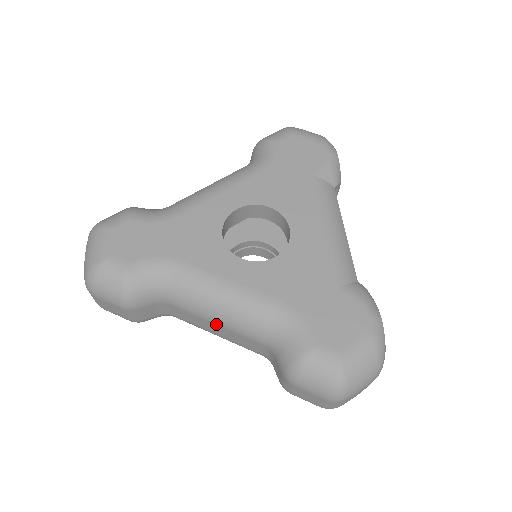
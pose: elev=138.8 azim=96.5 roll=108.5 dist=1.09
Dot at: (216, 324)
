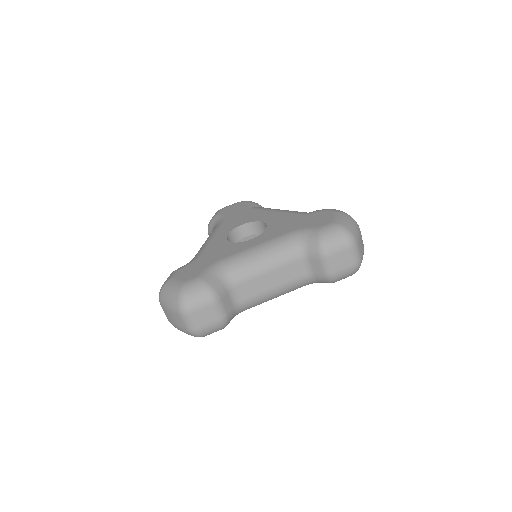
Dot at: (267, 273)
